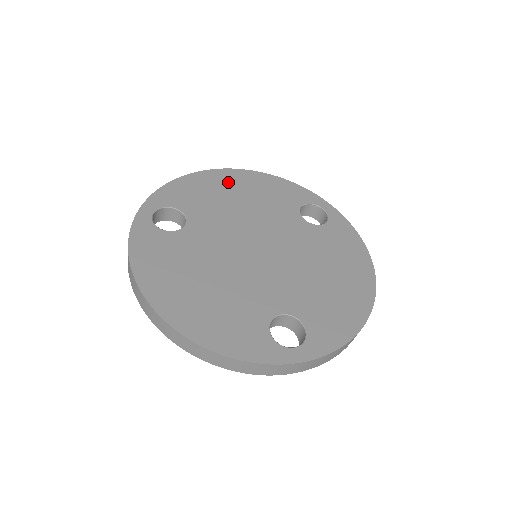
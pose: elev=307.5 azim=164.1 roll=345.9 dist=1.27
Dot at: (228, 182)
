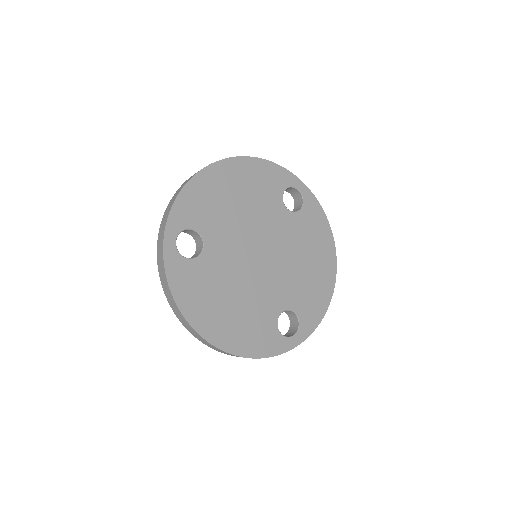
Dot at: (224, 180)
